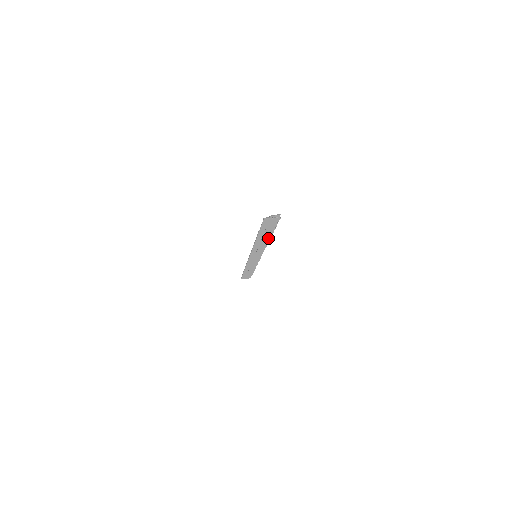
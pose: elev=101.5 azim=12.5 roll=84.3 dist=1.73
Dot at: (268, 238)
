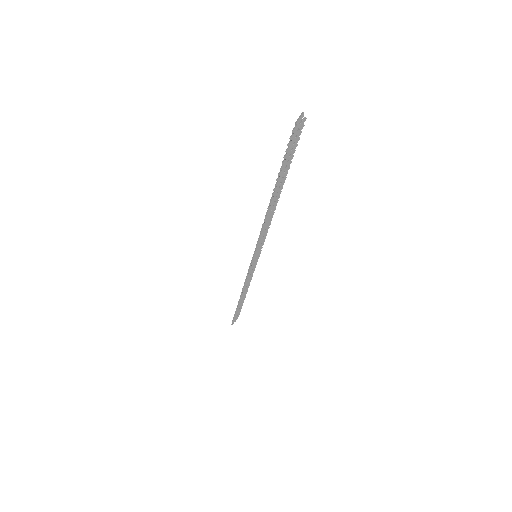
Dot at: (279, 194)
